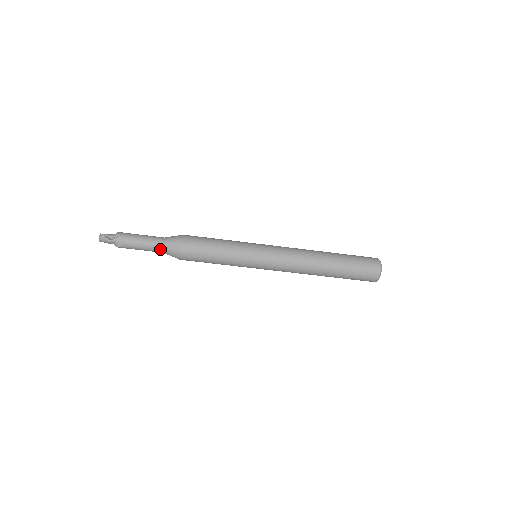
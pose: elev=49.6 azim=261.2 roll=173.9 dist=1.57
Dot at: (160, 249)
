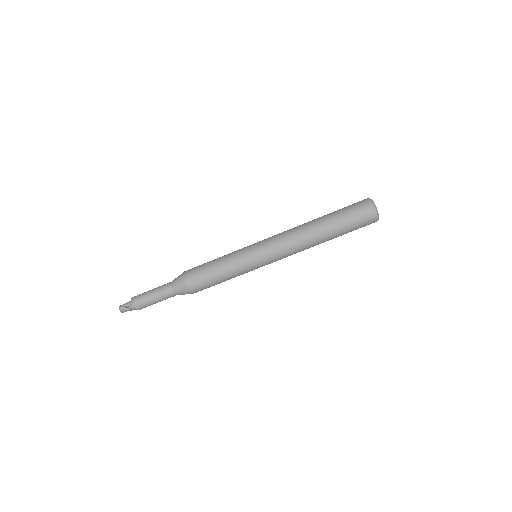
Dot at: (172, 294)
